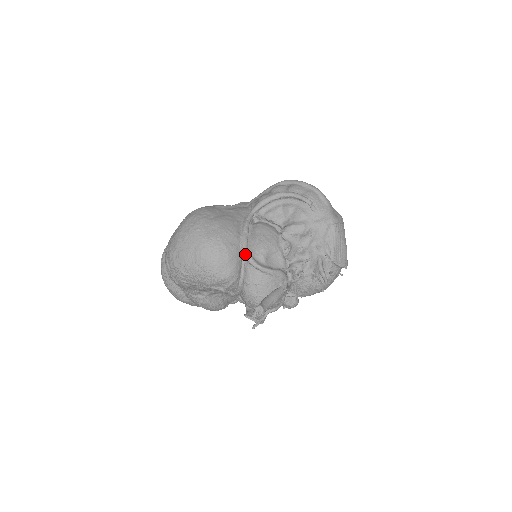
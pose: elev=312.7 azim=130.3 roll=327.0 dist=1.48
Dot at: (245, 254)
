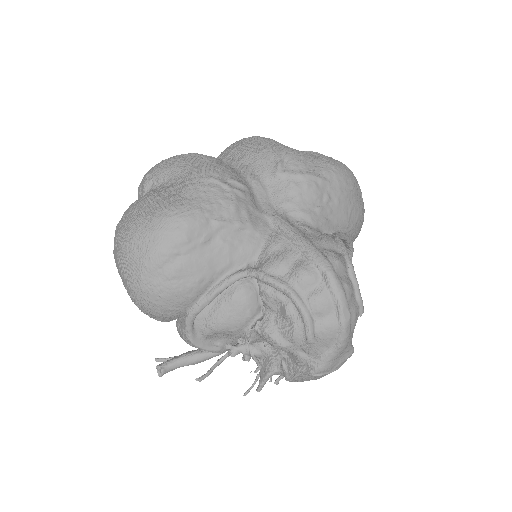
Dot at: (185, 322)
